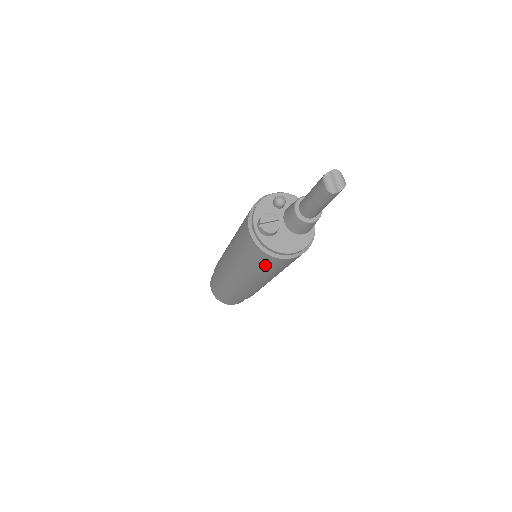
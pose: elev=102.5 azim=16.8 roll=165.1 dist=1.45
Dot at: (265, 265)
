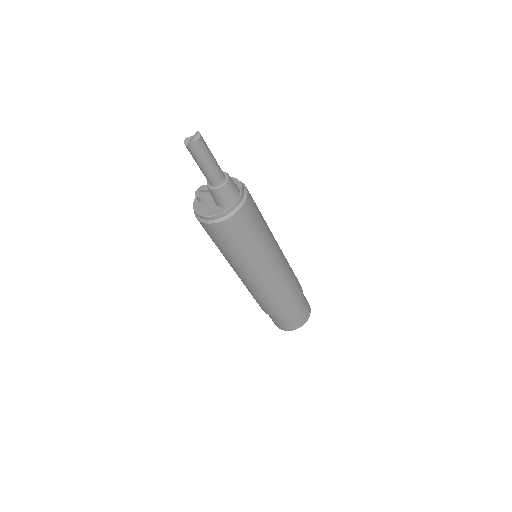
Dot at: (209, 235)
